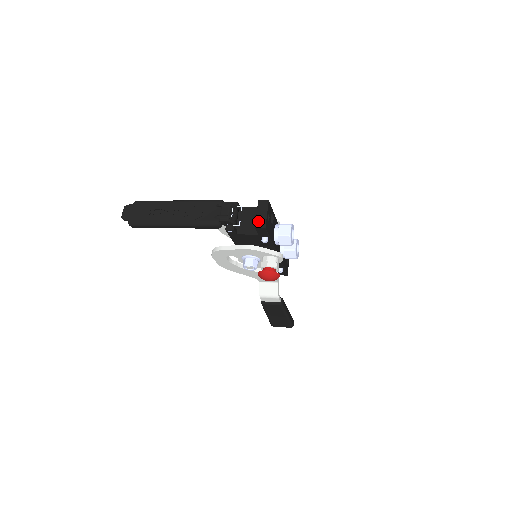
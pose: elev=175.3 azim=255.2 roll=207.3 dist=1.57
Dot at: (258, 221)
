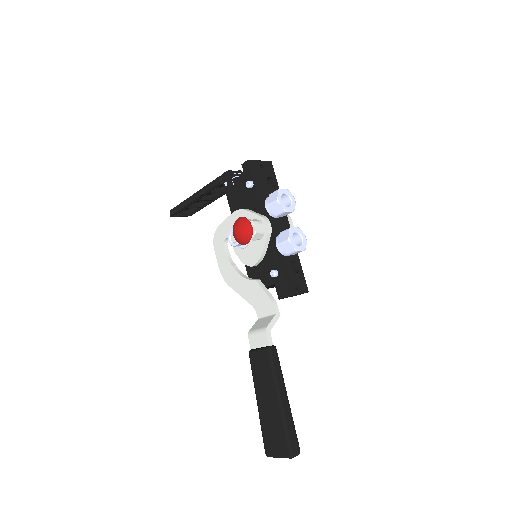
Dot at: occluded
